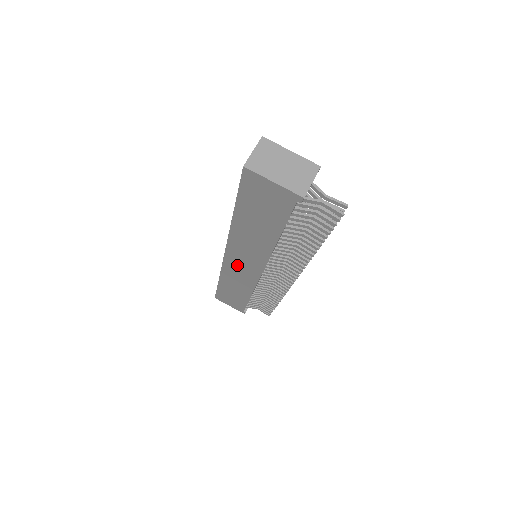
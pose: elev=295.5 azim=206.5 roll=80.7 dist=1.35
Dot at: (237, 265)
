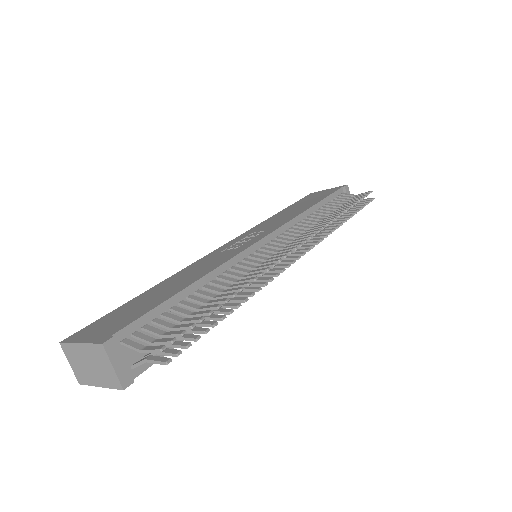
Dot at: occluded
